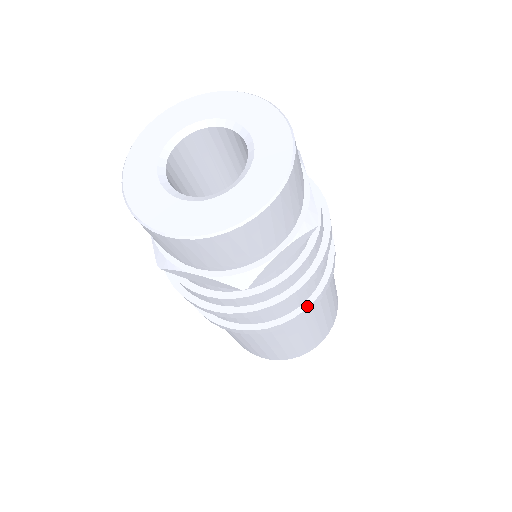
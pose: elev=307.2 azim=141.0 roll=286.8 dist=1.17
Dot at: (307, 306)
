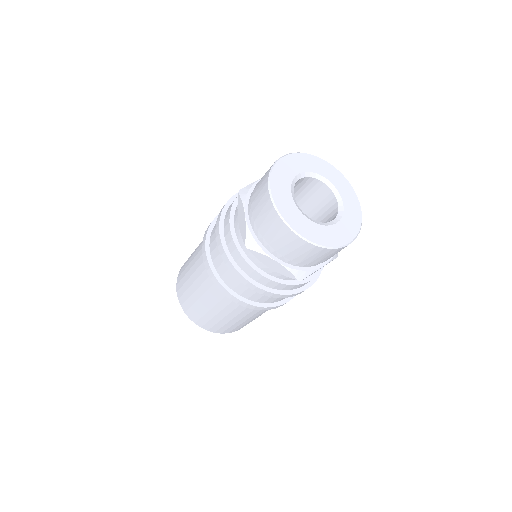
Dot at: (288, 300)
